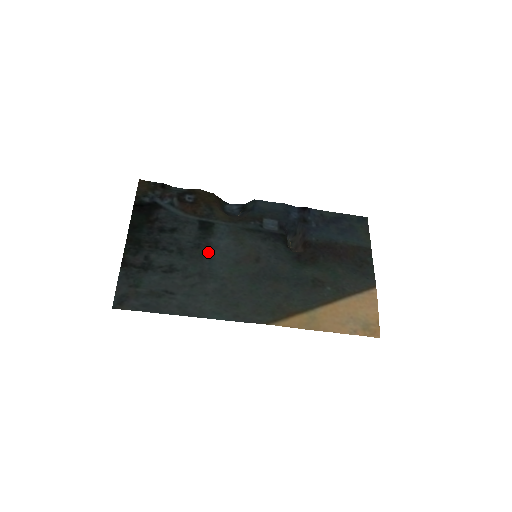
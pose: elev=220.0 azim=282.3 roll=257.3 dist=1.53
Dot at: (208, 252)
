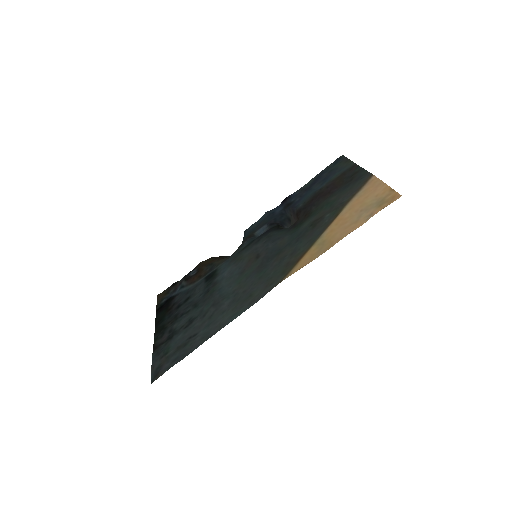
Dot at: (216, 287)
